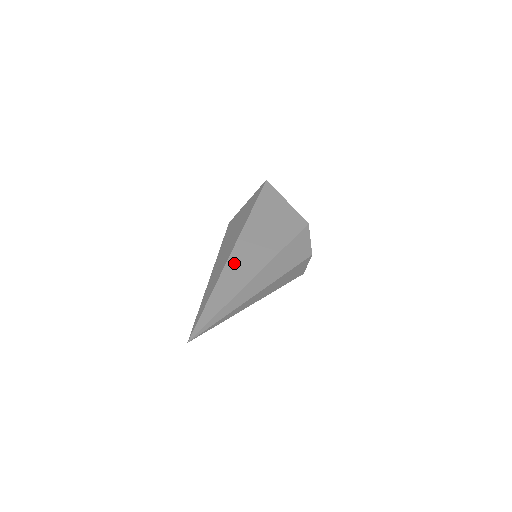
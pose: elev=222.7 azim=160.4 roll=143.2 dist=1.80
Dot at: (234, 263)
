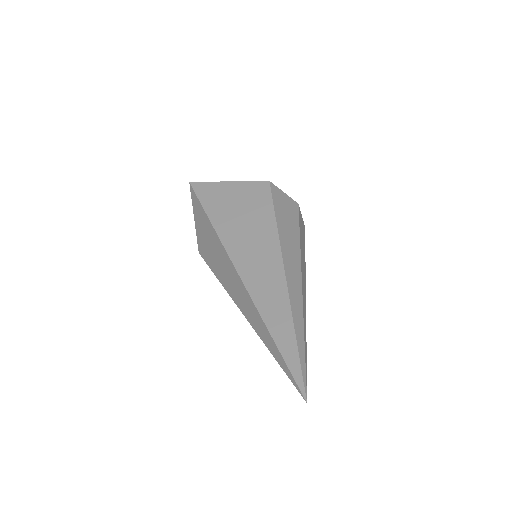
Dot at: (255, 285)
